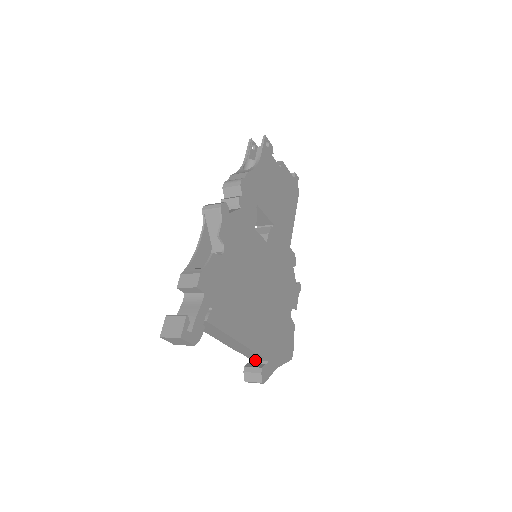
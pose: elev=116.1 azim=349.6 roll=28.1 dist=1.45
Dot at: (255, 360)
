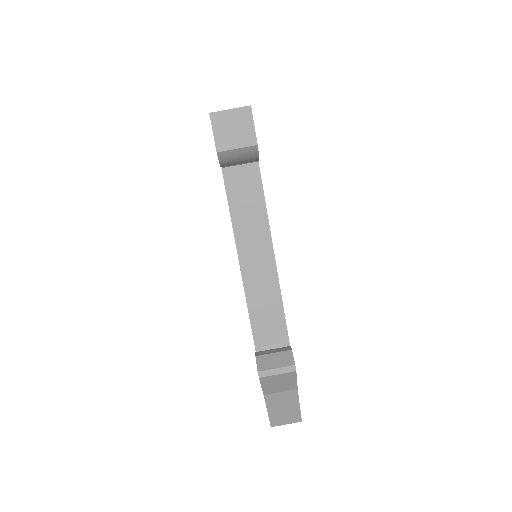
Dot at: occluded
